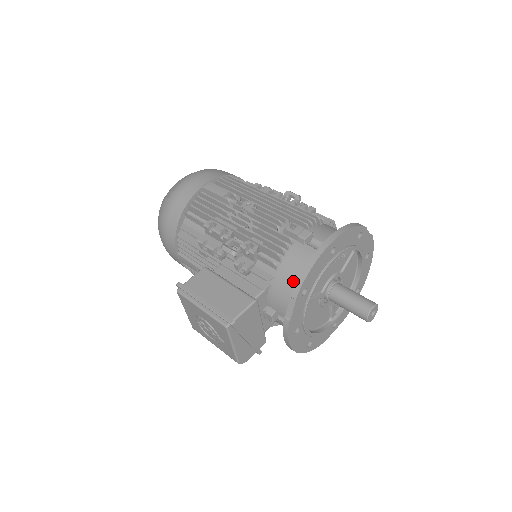
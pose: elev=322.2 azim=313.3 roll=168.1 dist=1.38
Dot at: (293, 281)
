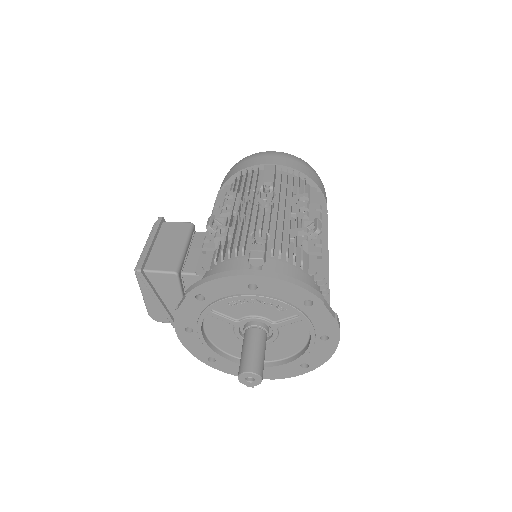
Dot at: occluded
